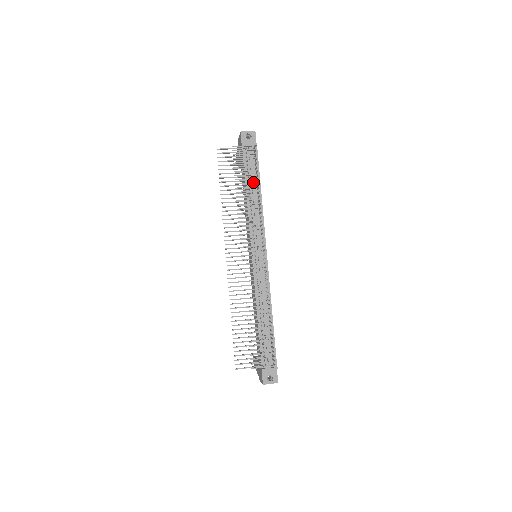
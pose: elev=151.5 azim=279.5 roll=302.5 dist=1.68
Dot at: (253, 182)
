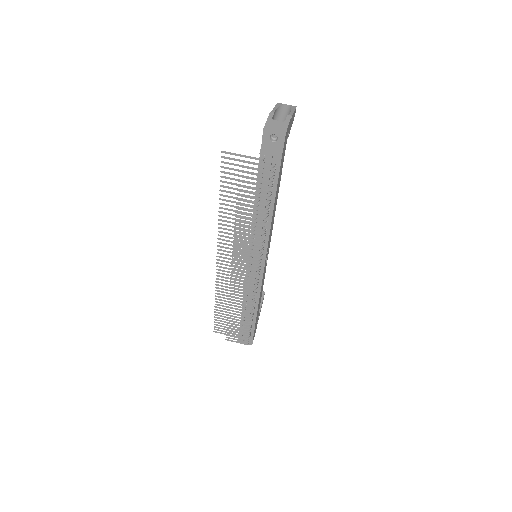
Dot at: (260, 208)
